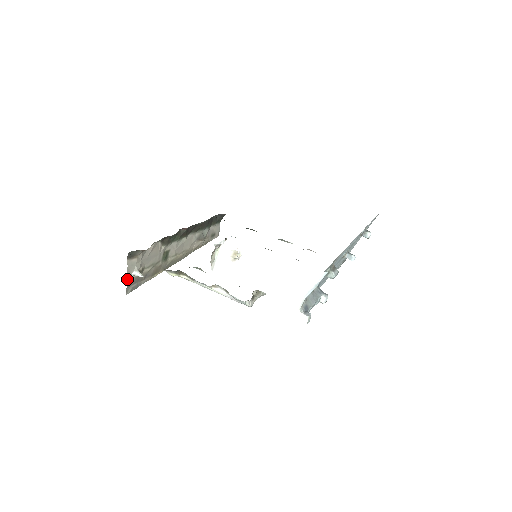
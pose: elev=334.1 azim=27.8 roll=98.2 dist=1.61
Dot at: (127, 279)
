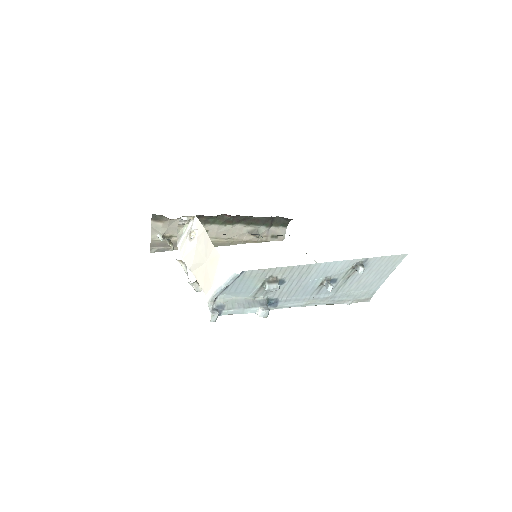
Dot at: (151, 238)
